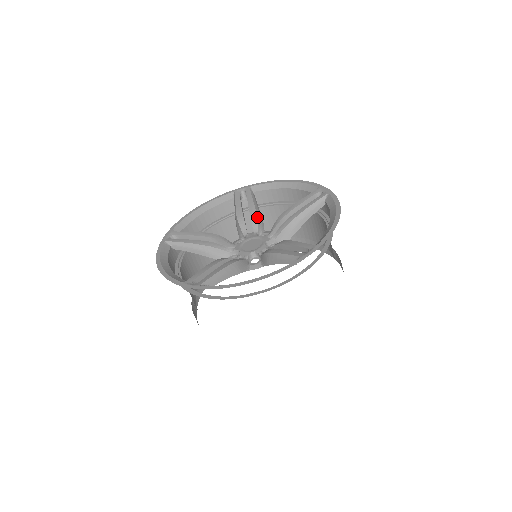
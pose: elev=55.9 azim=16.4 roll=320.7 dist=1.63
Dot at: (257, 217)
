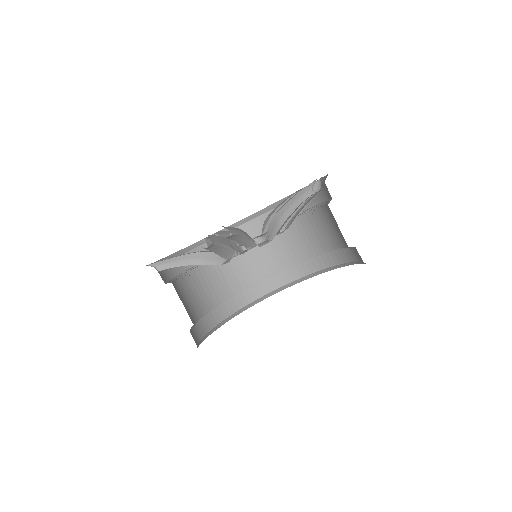
Dot at: occluded
